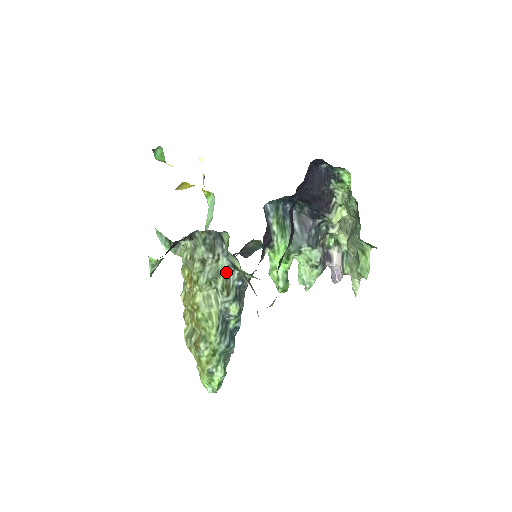
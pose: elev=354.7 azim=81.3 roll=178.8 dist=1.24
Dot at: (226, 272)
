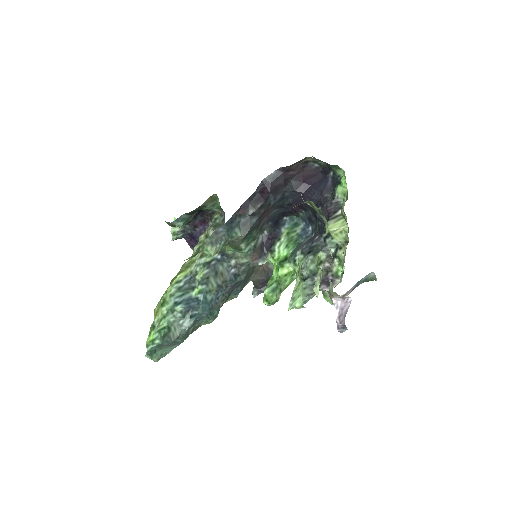
Dot at: occluded
